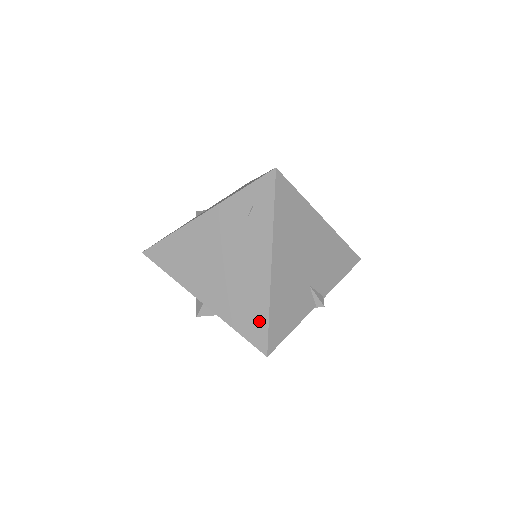
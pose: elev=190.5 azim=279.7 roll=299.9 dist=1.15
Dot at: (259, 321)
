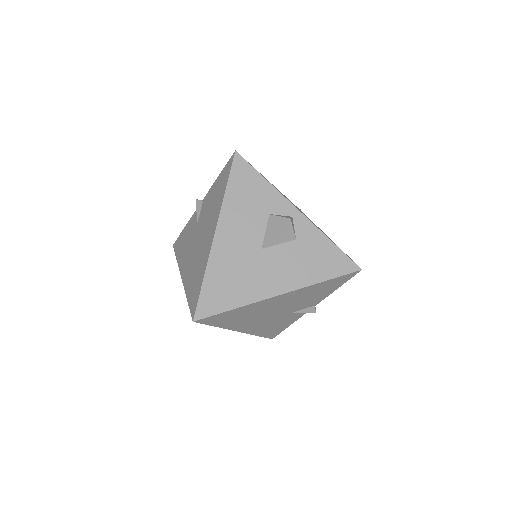
Dot at: occluded
